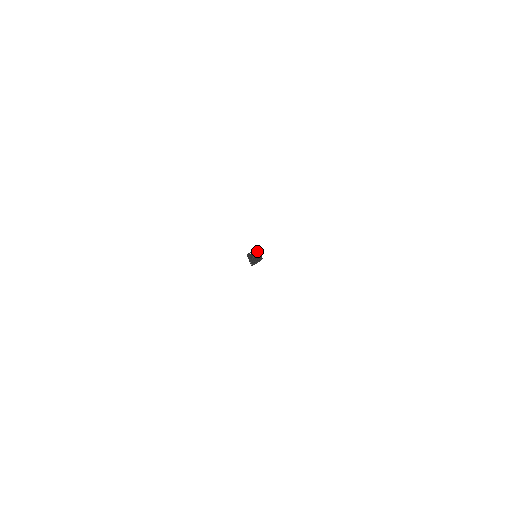
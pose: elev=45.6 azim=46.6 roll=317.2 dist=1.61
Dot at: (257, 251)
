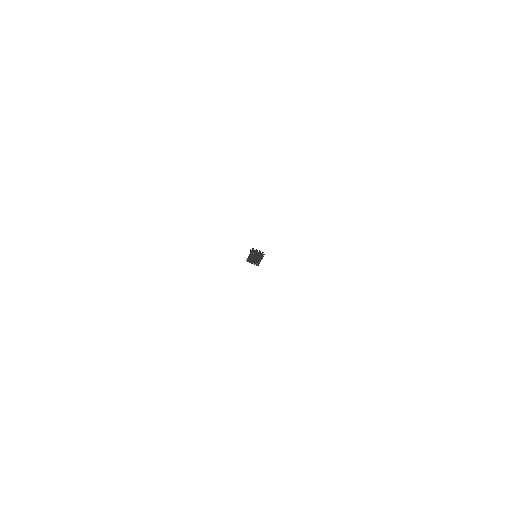
Dot at: (253, 252)
